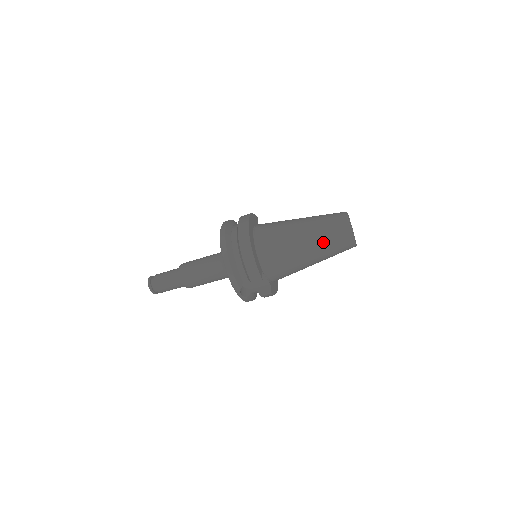
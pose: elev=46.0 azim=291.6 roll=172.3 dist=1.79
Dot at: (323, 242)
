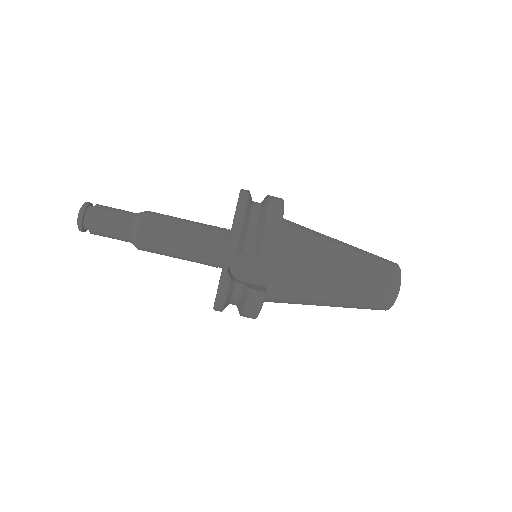
Dot at: (365, 268)
